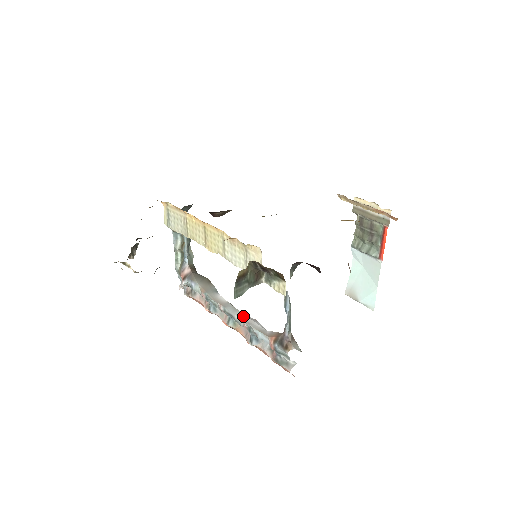
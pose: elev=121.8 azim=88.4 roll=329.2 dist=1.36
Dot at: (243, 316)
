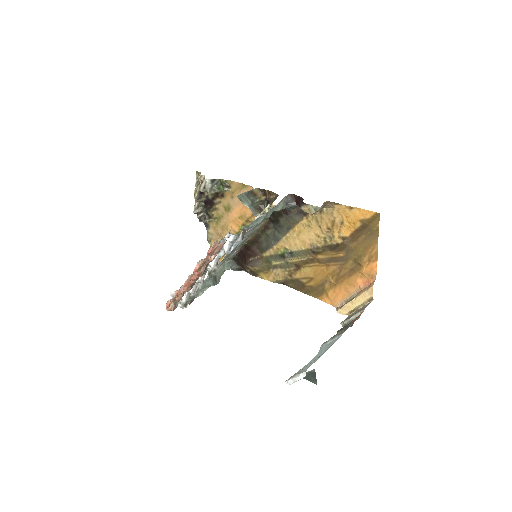
Dot at: occluded
